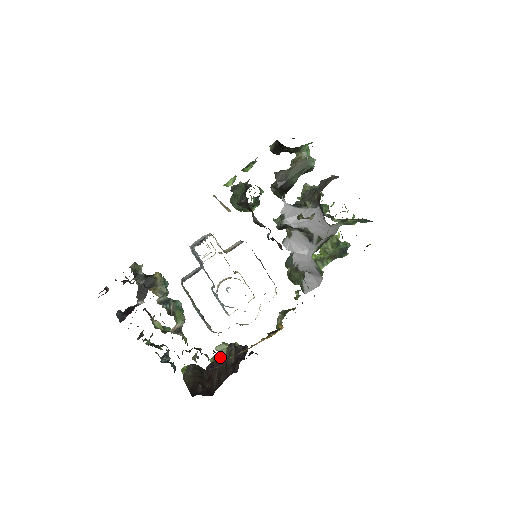
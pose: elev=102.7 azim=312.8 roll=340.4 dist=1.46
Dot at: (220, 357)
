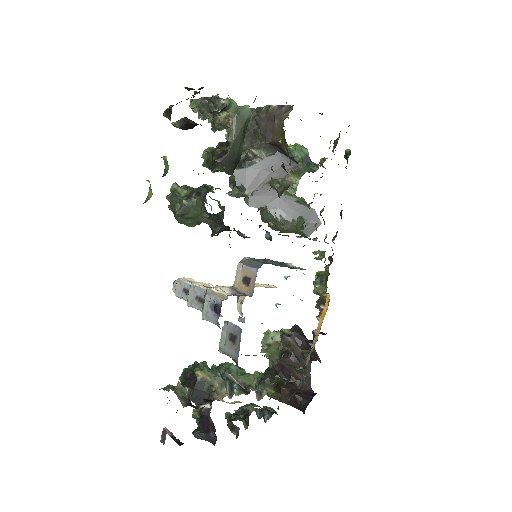
Dot at: (271, 346)
